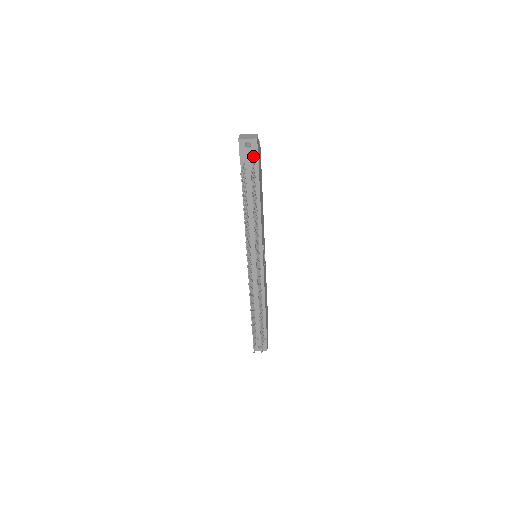
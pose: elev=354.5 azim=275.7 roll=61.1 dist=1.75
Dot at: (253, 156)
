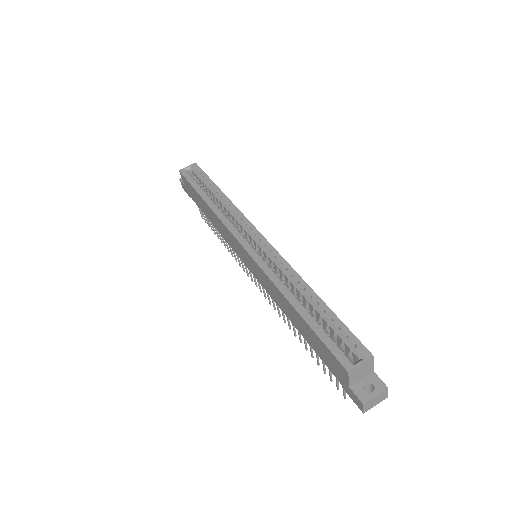
Dot at: occluded
